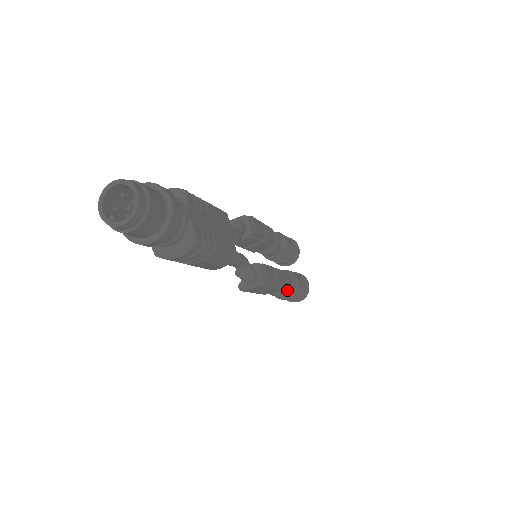
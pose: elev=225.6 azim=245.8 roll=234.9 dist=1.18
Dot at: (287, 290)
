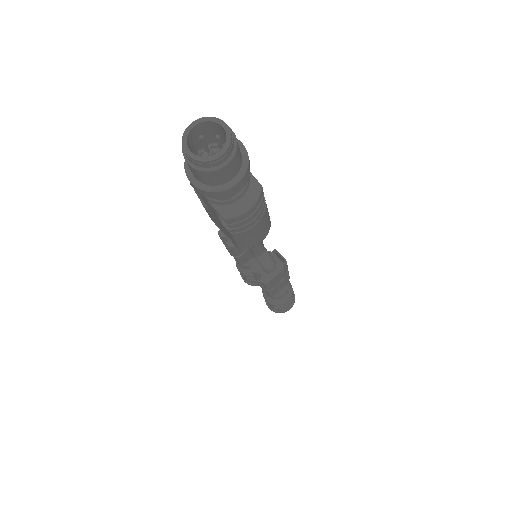
Dot at: occluded
